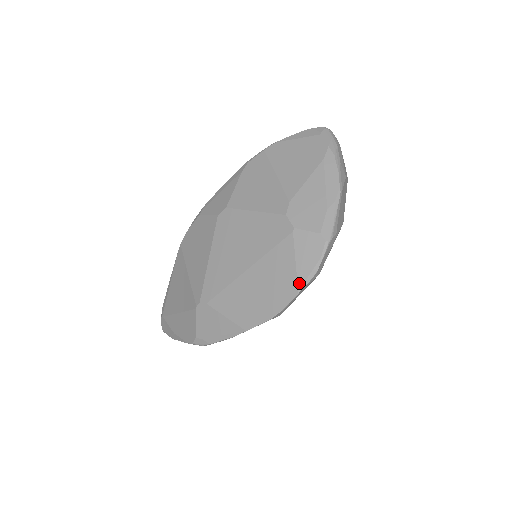
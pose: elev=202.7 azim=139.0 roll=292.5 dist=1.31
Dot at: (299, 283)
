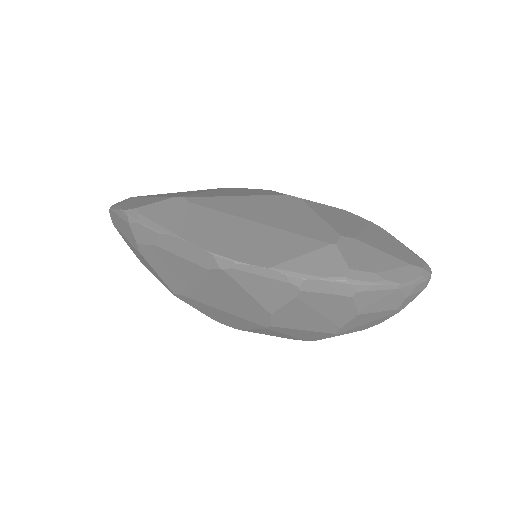
Dot at: (281, 265)
